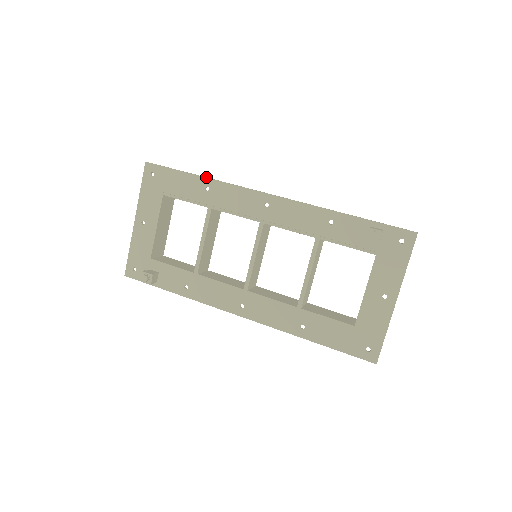
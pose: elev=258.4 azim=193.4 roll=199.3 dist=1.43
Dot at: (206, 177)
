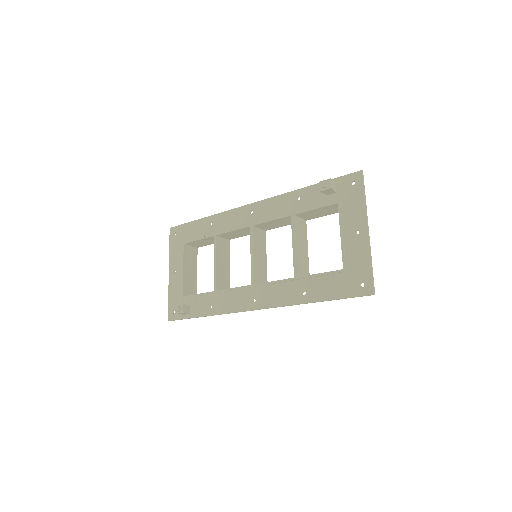
Dot at: (209, 216)
